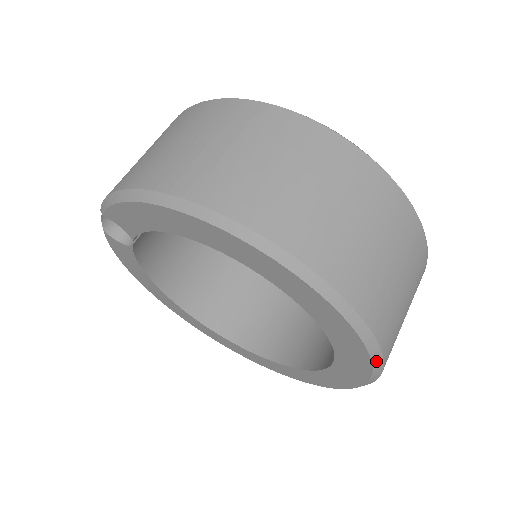
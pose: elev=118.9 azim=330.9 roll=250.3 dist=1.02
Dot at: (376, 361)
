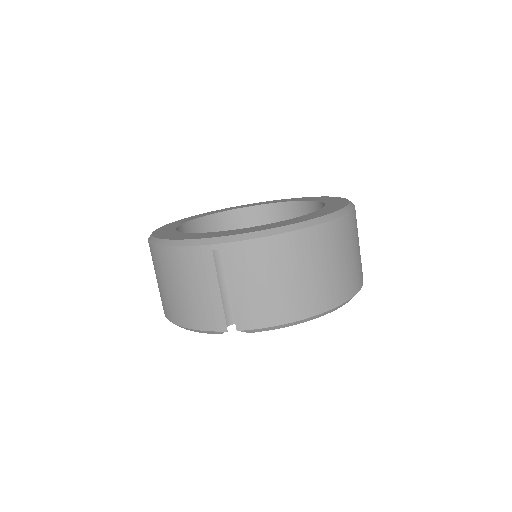
Dot at: occluded
